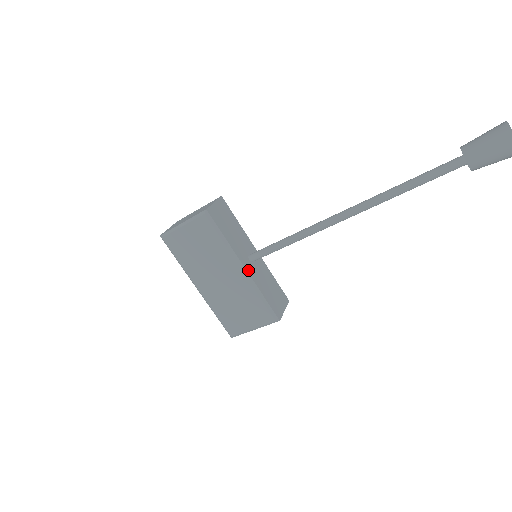
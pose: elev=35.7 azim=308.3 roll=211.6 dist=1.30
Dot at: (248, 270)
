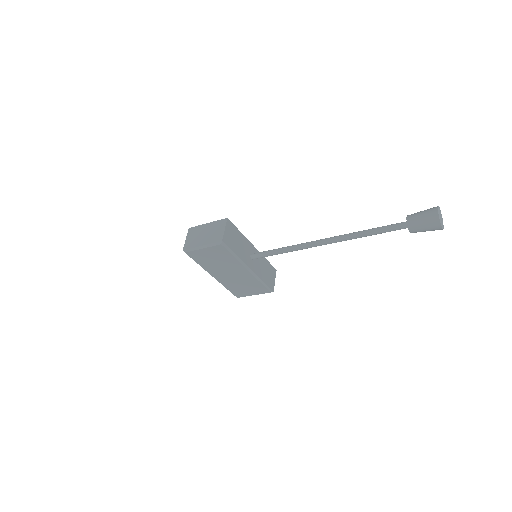
Dot at: (252, 268)
